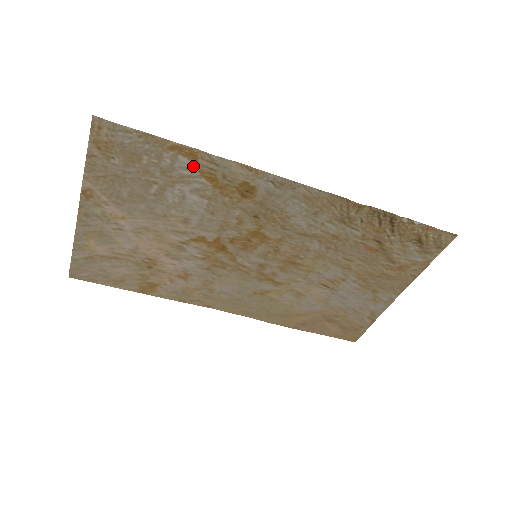
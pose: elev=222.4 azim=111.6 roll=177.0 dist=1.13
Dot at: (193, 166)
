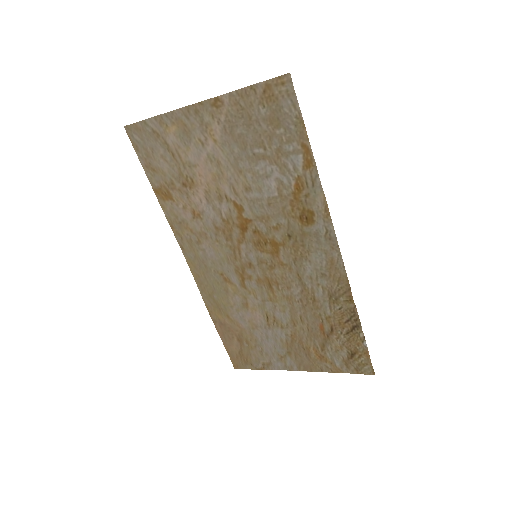
Dot at: (300, 169)
